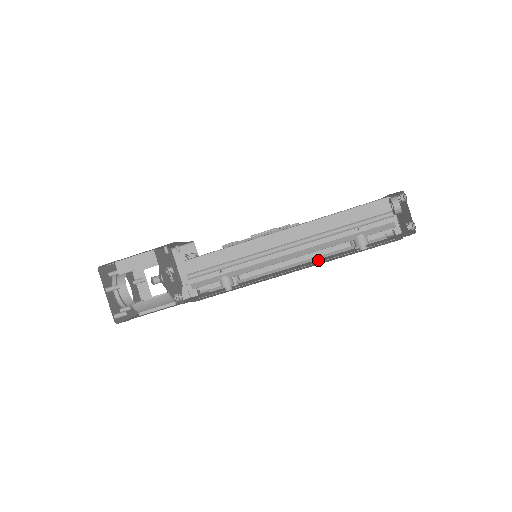
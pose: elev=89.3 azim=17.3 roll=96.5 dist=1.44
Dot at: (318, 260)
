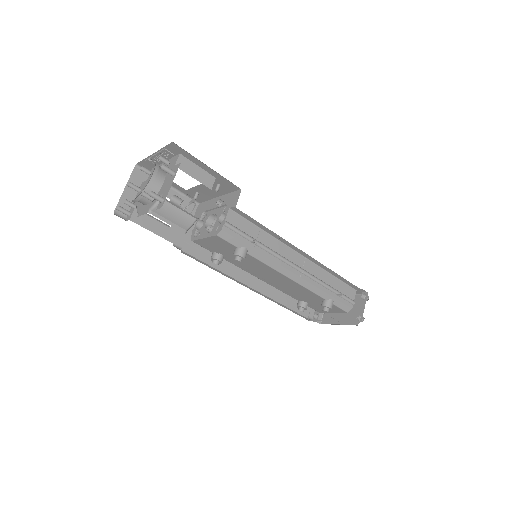
Dot at: occluded
